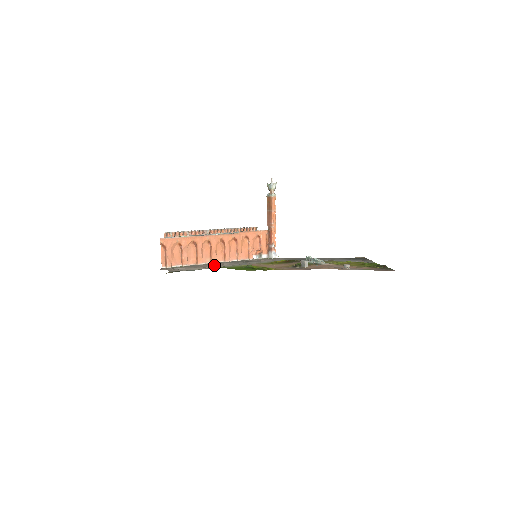
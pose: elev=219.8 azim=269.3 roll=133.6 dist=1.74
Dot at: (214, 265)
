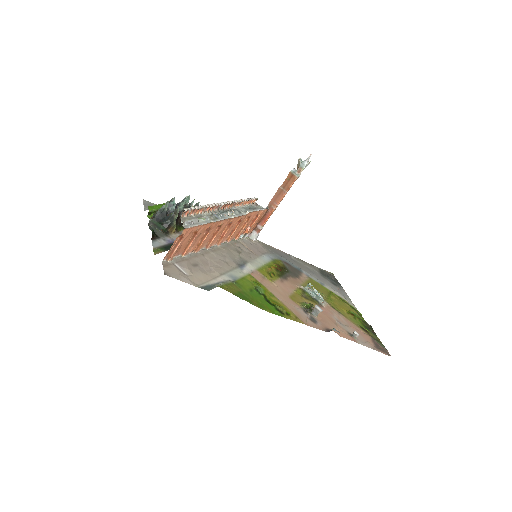
Dot at: (216, 263)
